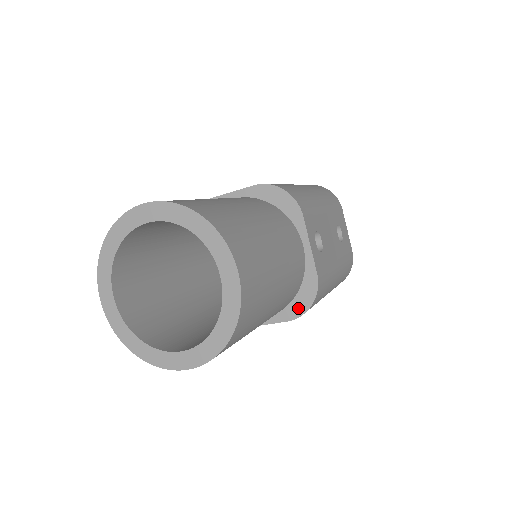
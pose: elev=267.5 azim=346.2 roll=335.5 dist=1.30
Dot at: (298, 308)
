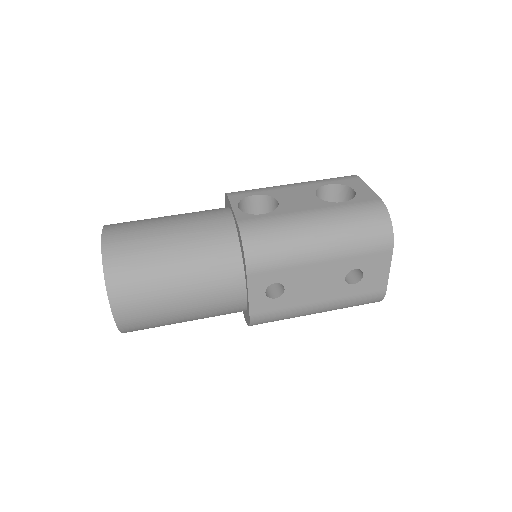
Dot at: (246, 318)
